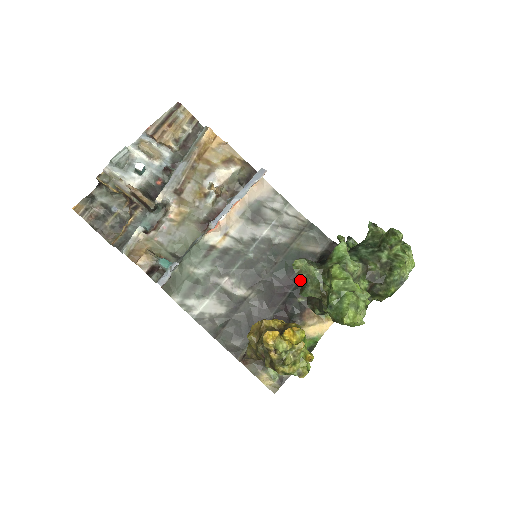
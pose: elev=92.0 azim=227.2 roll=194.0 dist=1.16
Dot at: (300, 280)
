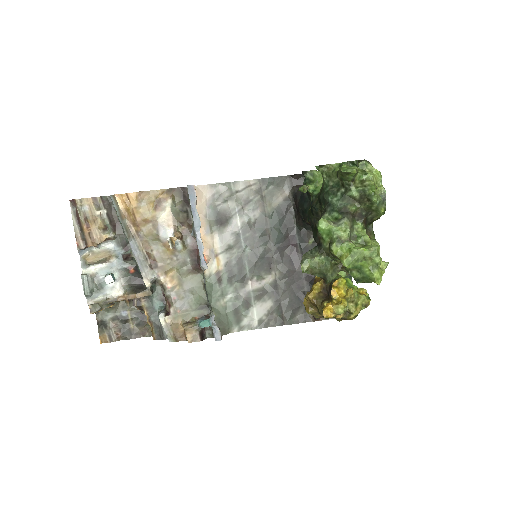
Dot at: (317, 275)
